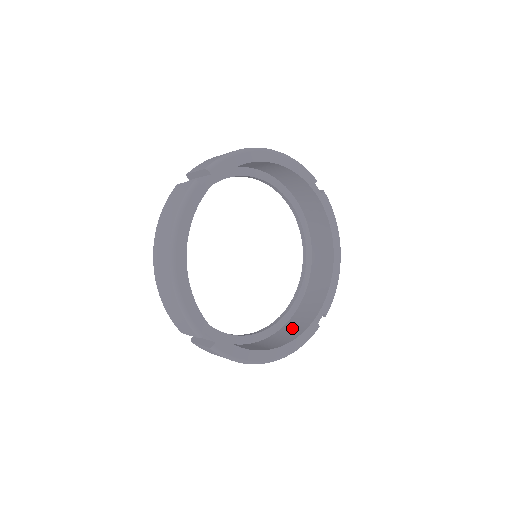
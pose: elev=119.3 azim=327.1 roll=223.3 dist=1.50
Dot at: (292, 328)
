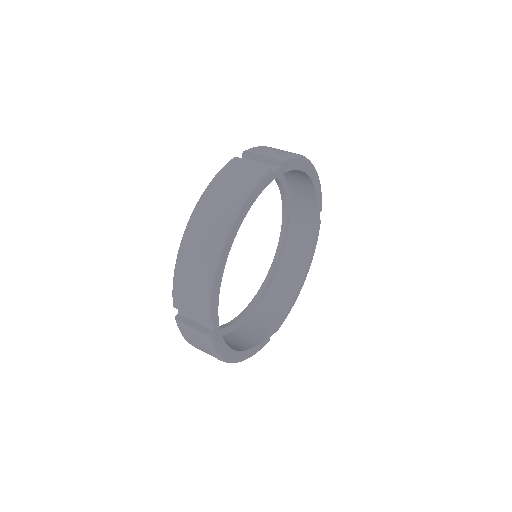
Dot at: (247, 334)
